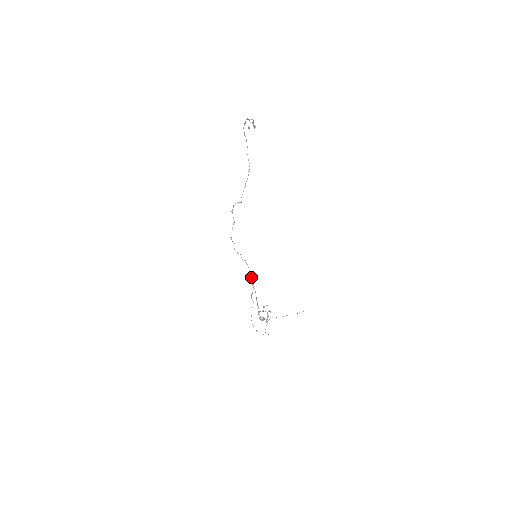
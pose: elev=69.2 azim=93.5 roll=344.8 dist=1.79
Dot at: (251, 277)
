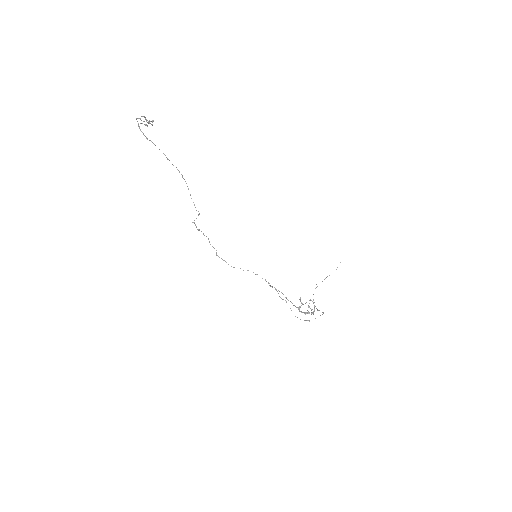
Dot at: occluded
